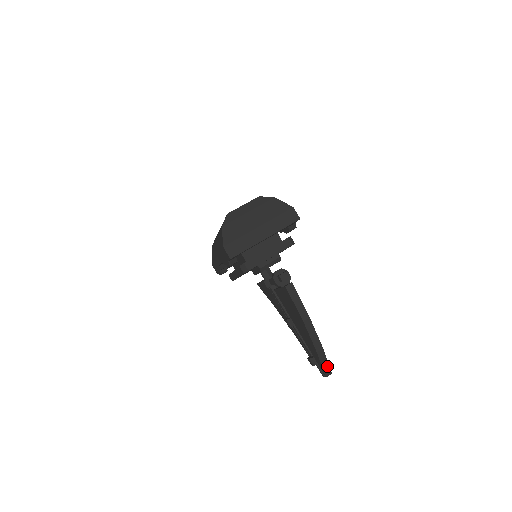
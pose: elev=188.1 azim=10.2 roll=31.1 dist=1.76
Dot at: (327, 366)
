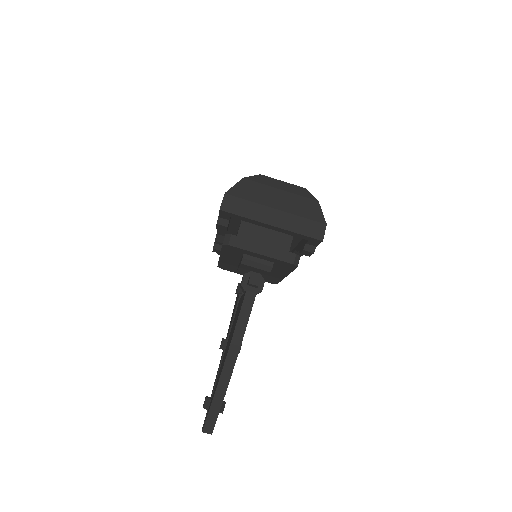
Dot at: (214, 420)
